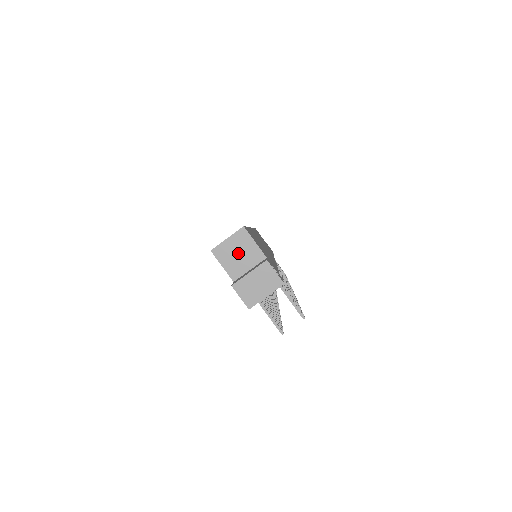
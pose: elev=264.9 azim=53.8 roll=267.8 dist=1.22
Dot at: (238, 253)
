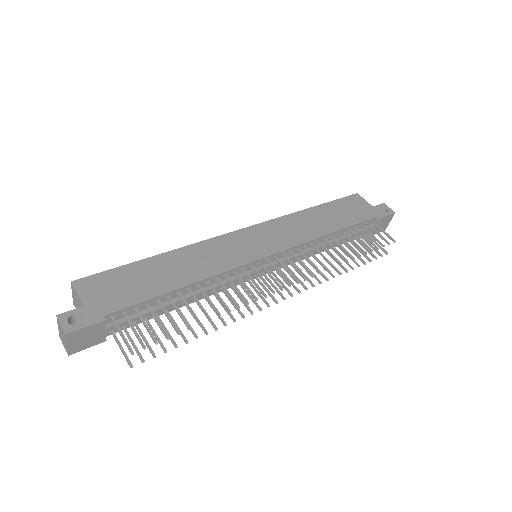
Dot at: (78, 304)
